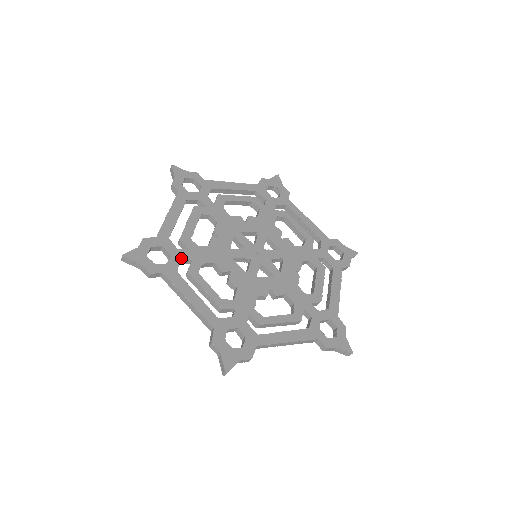
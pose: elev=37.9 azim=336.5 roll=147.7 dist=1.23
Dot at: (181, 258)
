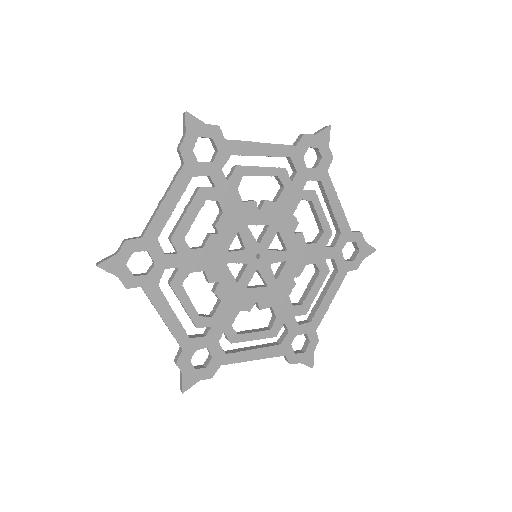
Dot at: (166, 266)
